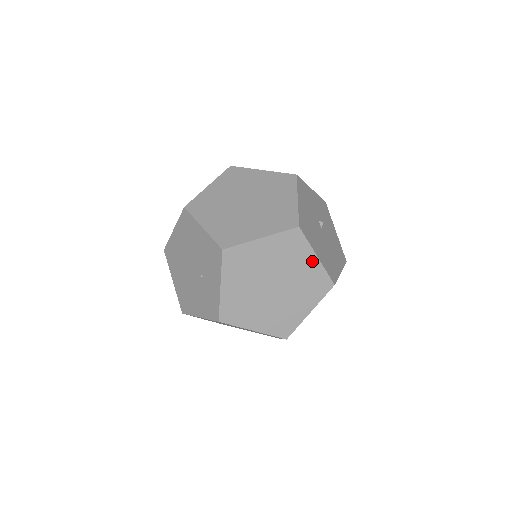
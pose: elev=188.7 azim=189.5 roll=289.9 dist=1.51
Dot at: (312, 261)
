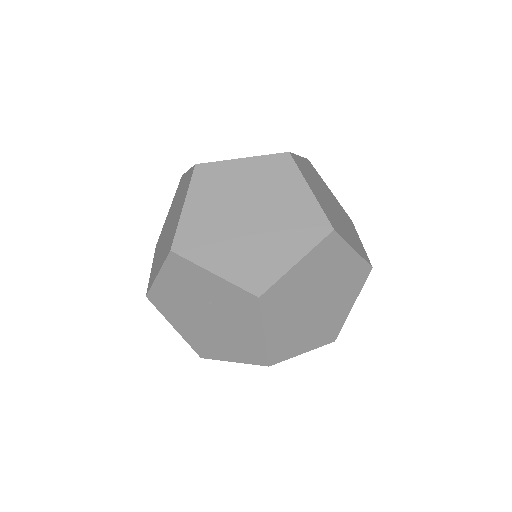
Dot at: (244, 165)
